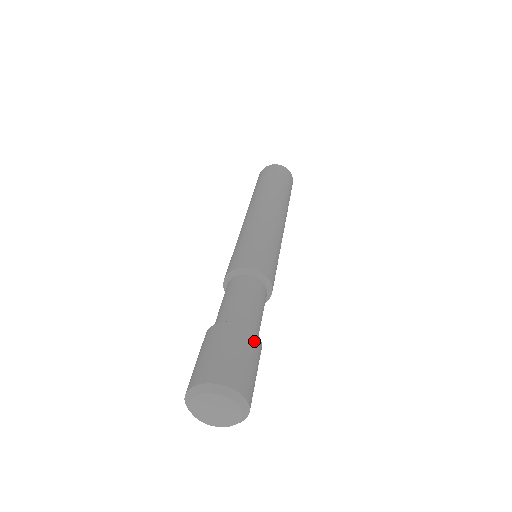
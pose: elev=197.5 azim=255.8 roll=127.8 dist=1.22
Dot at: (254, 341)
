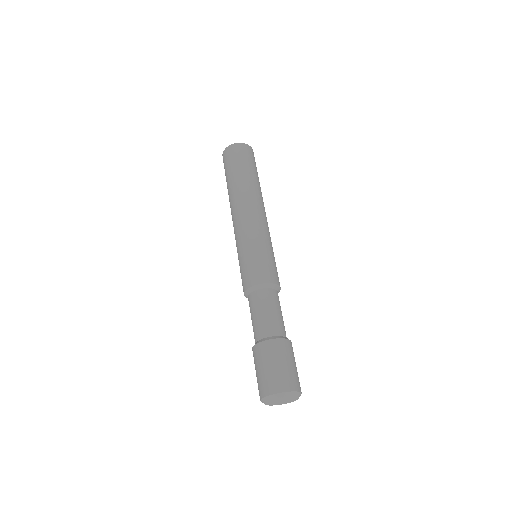
Dot at: (287, 346)
